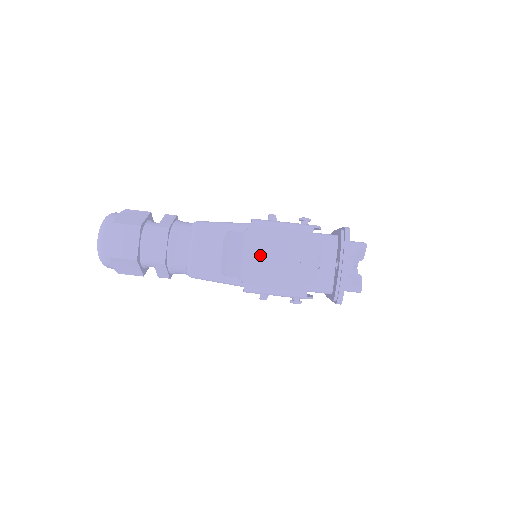
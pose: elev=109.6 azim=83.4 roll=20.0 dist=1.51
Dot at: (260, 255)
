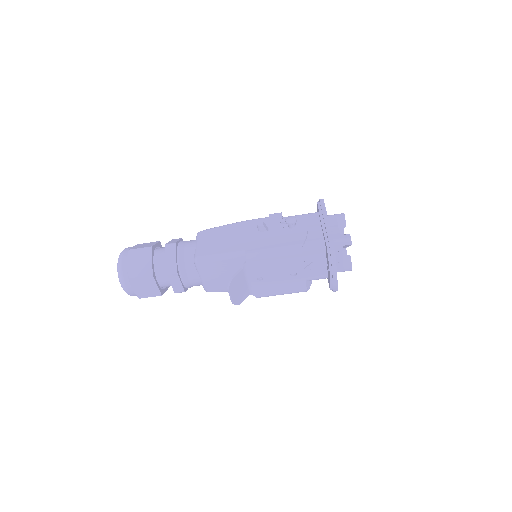
Dot at: occluded
